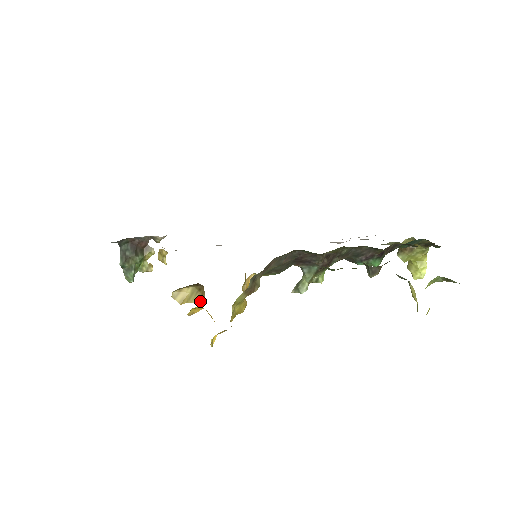
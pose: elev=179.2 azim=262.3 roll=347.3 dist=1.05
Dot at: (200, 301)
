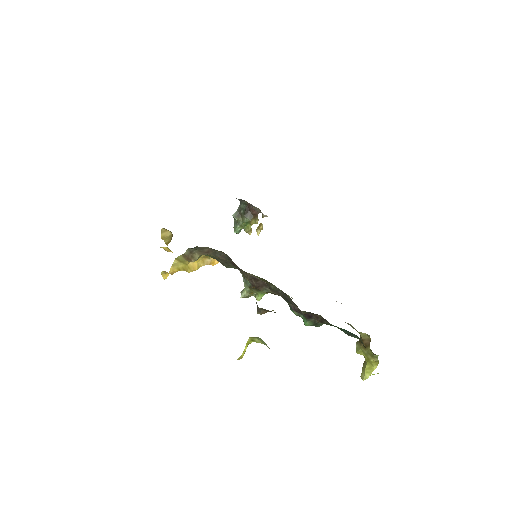
Dot at: occluded
